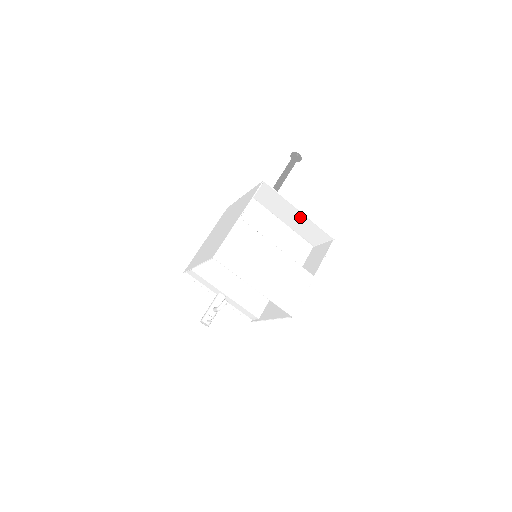
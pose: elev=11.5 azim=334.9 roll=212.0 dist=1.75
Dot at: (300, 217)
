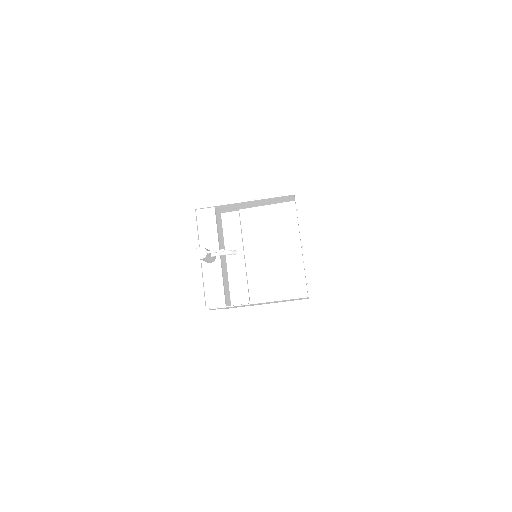
Dot at: occluded
